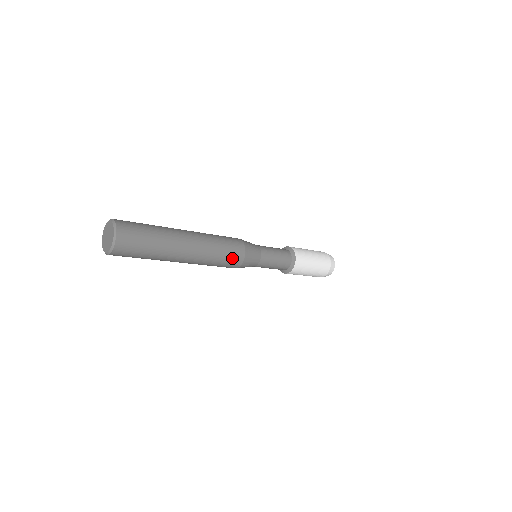
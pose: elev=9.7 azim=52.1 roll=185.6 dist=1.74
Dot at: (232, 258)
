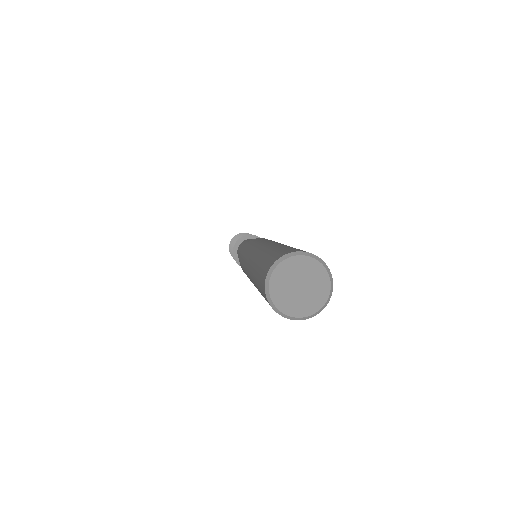
Dot at: occluded
